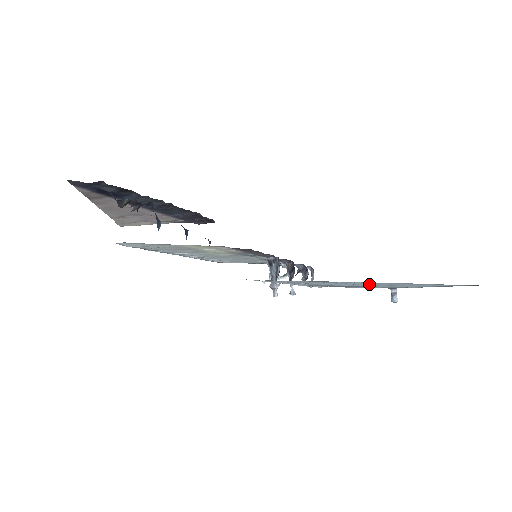
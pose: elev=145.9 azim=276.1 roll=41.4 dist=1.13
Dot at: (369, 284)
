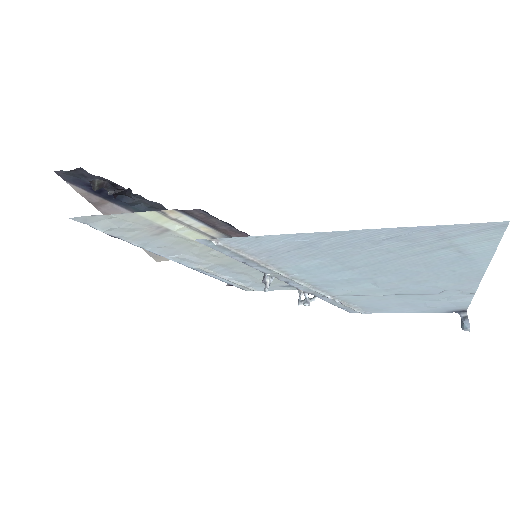
Dot at: (371, 260)
